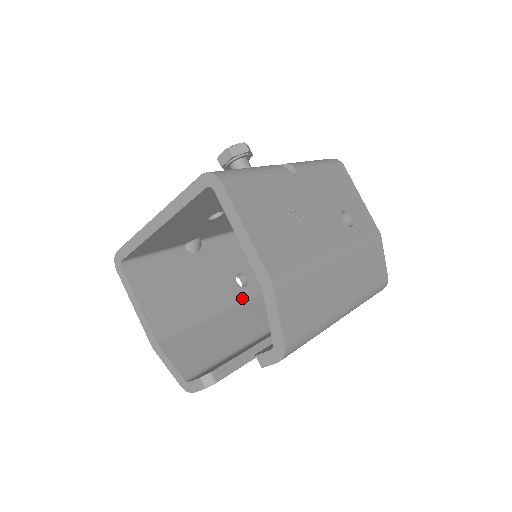
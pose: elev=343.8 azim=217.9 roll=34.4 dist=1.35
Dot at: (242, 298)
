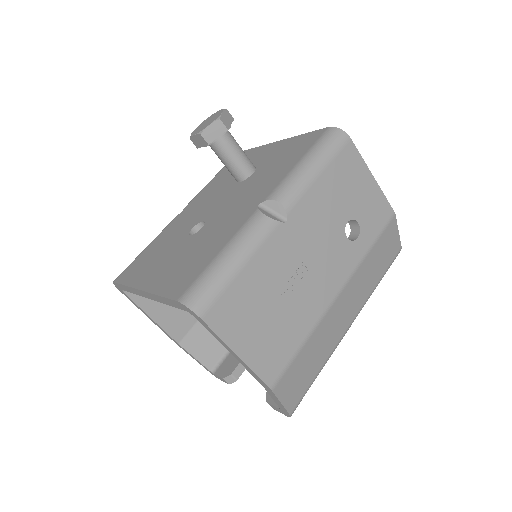
Dot at: occluded
